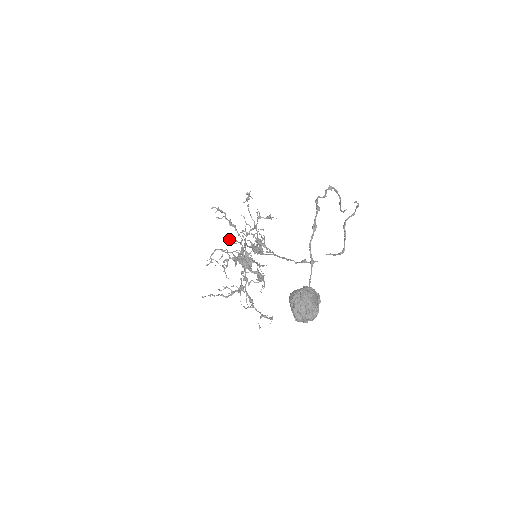
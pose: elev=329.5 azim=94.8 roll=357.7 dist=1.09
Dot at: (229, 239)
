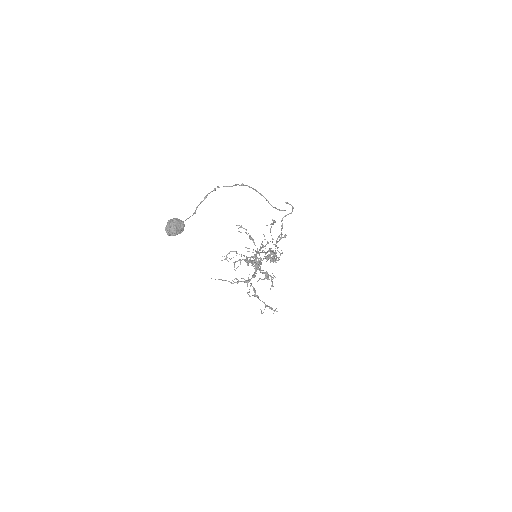
Dot at: (246, 247)
